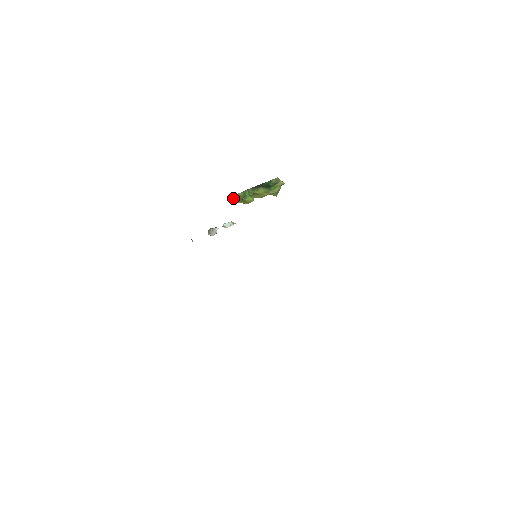
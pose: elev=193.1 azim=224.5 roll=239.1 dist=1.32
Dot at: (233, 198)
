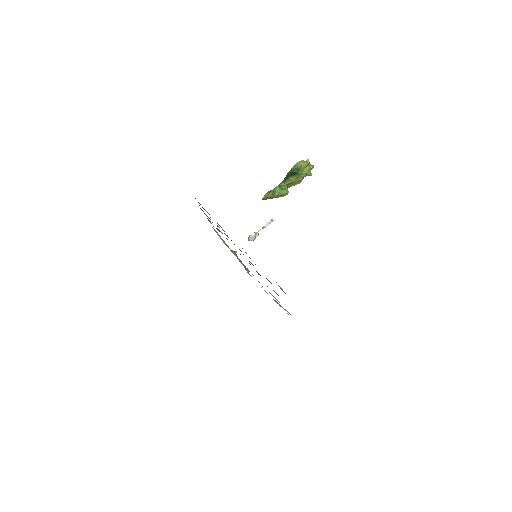
Dot at: occluded
